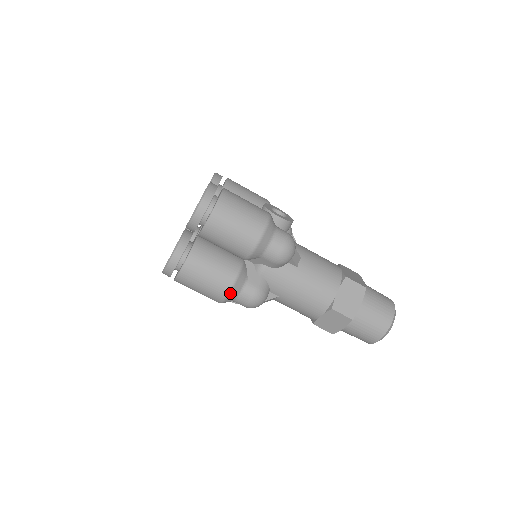
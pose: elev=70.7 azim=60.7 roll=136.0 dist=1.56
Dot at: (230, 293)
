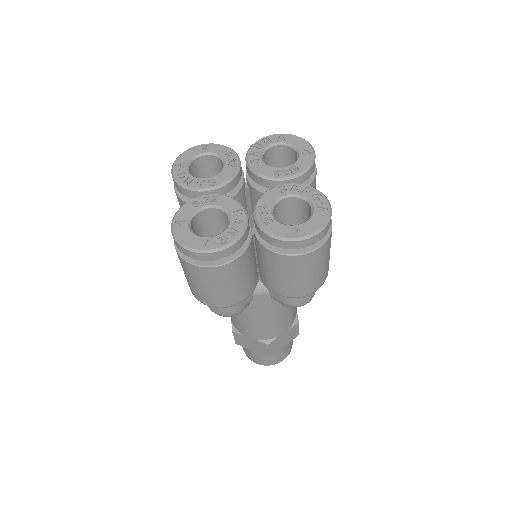
Dot at: (223, 307)
